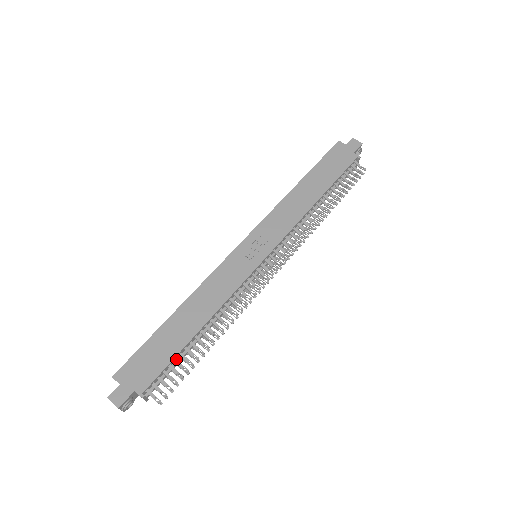
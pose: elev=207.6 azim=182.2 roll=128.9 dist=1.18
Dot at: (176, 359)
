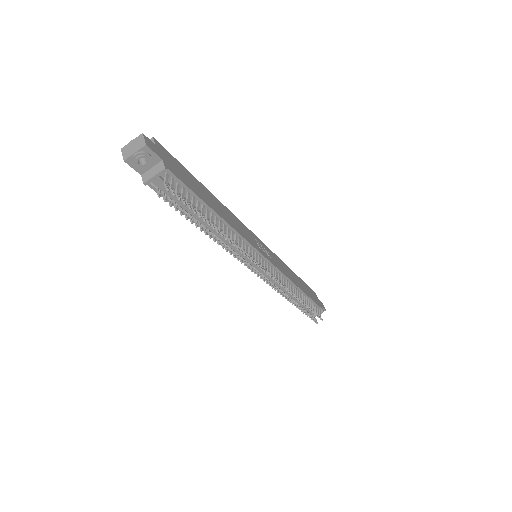
Dot at: (195, 198)
